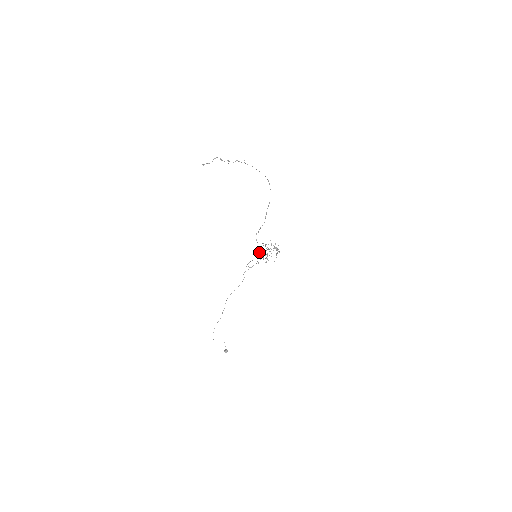
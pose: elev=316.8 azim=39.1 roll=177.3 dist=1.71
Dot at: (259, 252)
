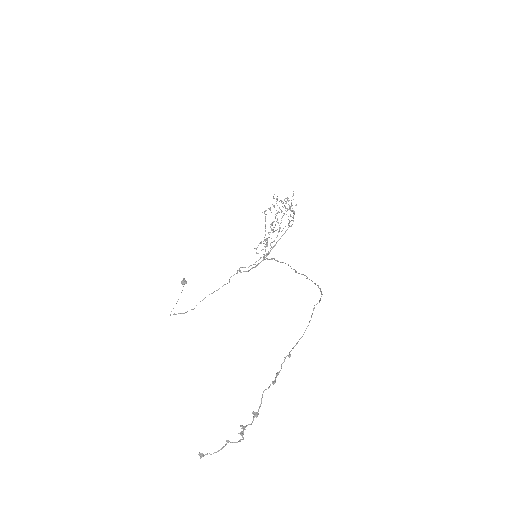
Dot at: (263, 257)
